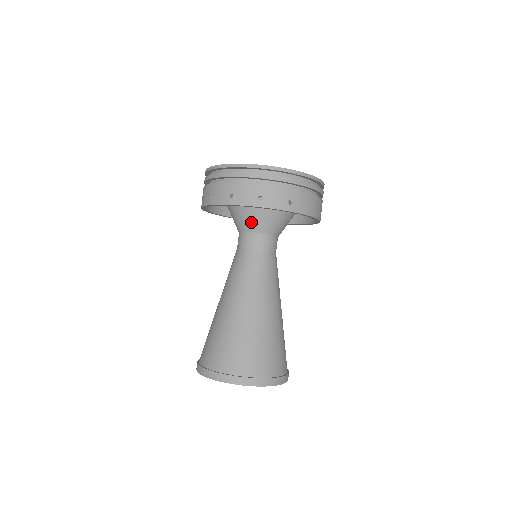
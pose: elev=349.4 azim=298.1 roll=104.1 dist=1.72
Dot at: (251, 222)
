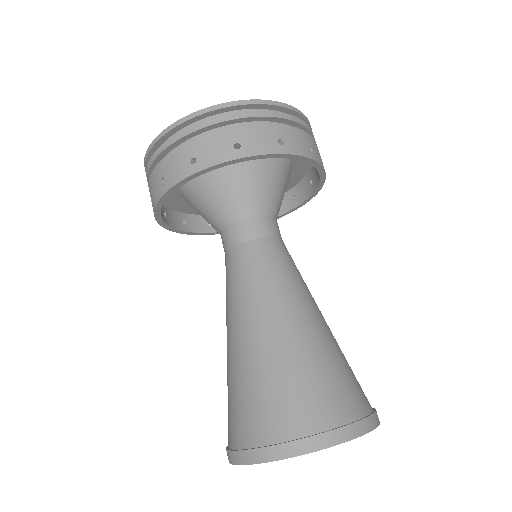
Dot at: (266, 197)
